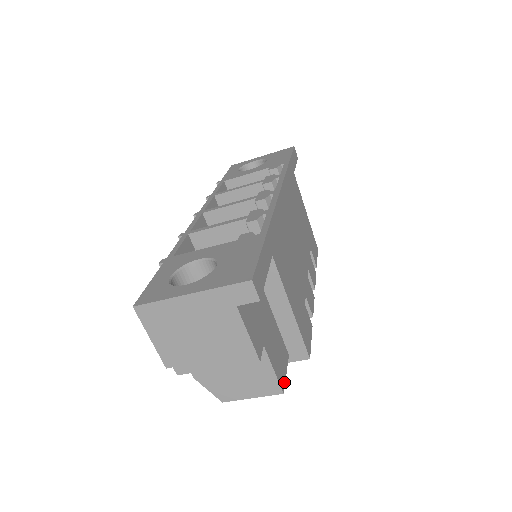
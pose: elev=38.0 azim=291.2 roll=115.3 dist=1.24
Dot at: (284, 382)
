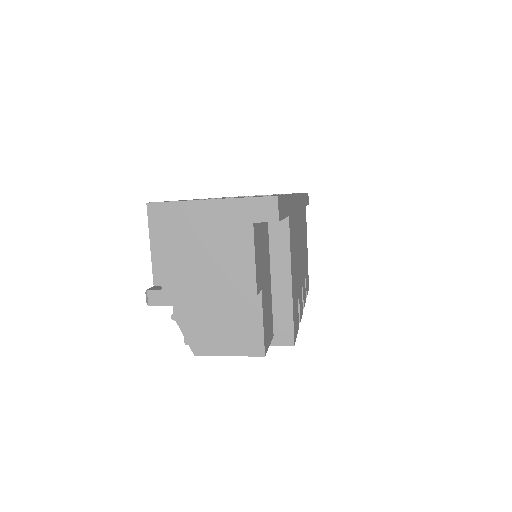
Dot at: (267, 349)
